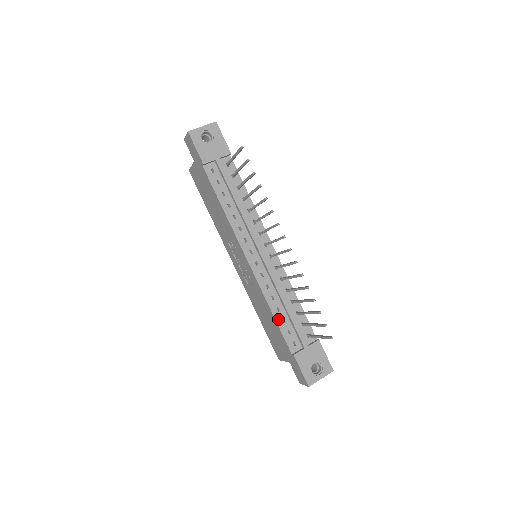
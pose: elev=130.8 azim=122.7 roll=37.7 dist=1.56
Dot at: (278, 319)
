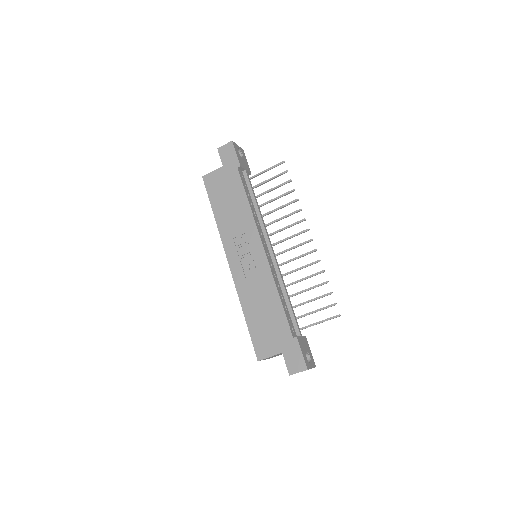
Dot at: (283, 304)
